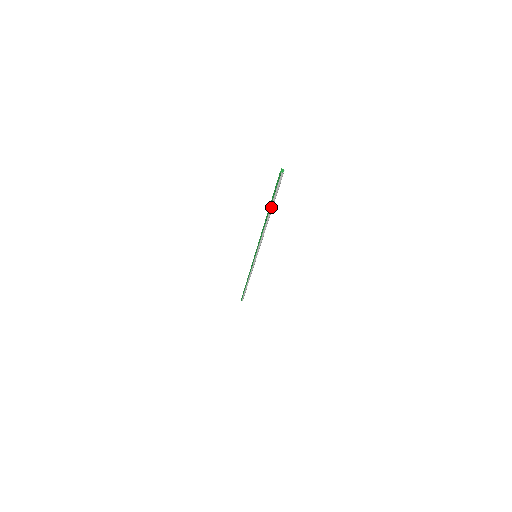
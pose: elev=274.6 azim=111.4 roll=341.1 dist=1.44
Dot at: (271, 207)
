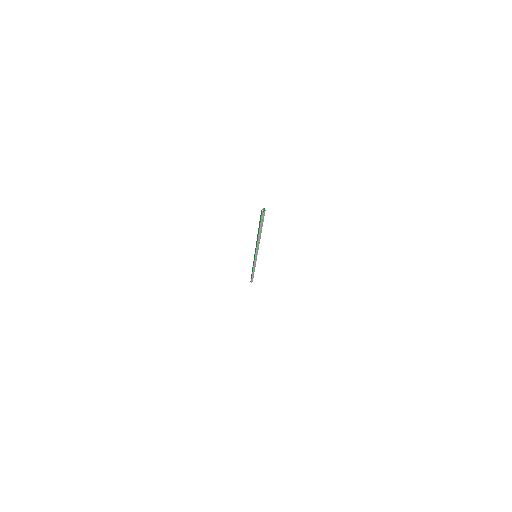
Dot at: (260, 229)
